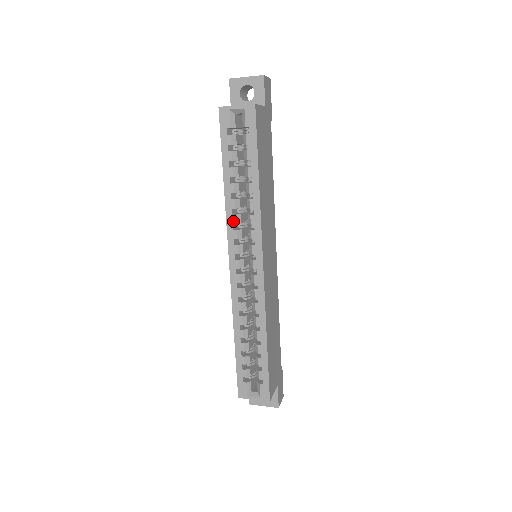
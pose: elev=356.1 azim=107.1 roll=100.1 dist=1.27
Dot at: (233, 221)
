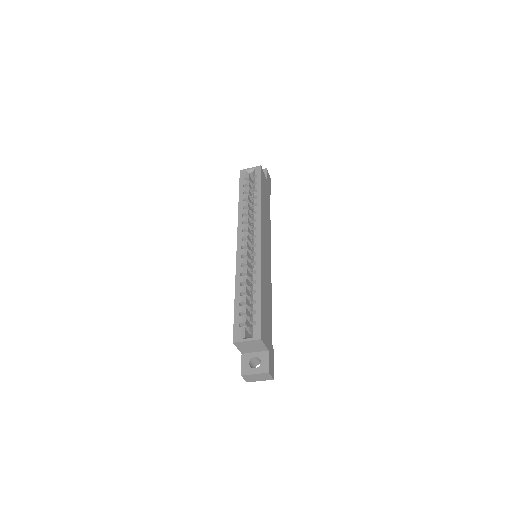
Dot at: (242, 220)
